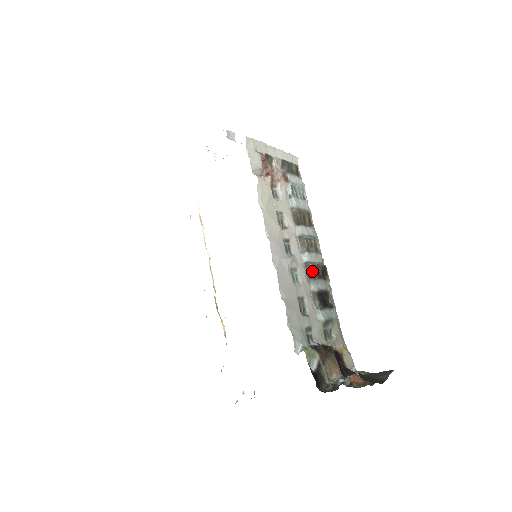
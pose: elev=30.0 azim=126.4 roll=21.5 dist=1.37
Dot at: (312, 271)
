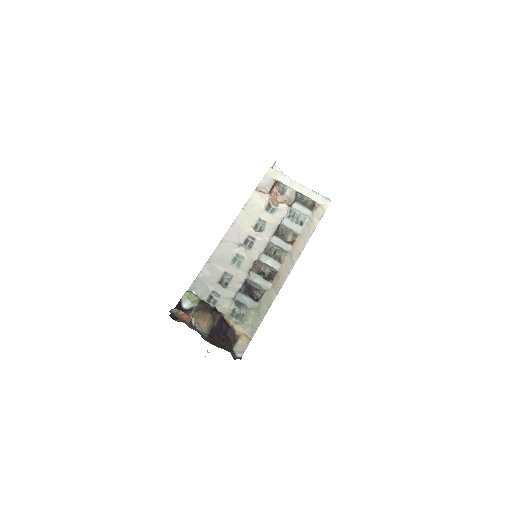
Dot at: (254, 265)
